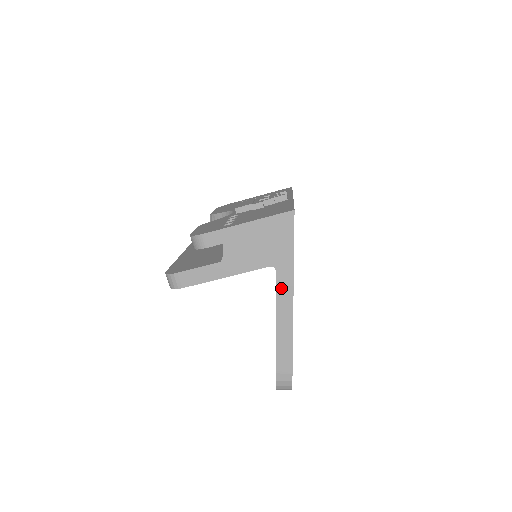
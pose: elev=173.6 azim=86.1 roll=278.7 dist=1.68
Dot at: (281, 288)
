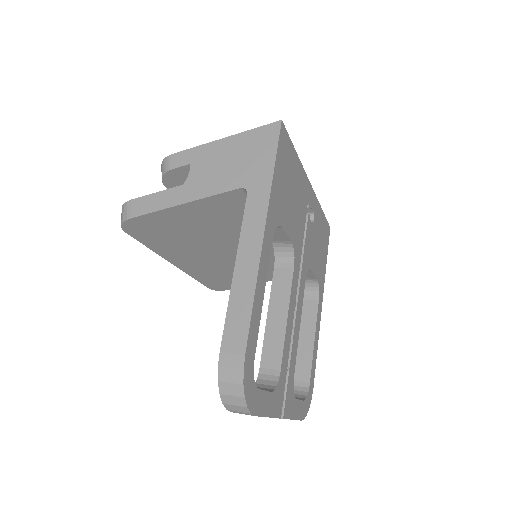
Dot at: (250, 216)
